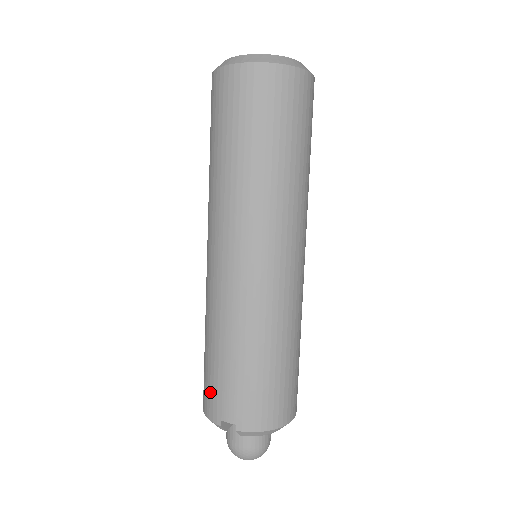
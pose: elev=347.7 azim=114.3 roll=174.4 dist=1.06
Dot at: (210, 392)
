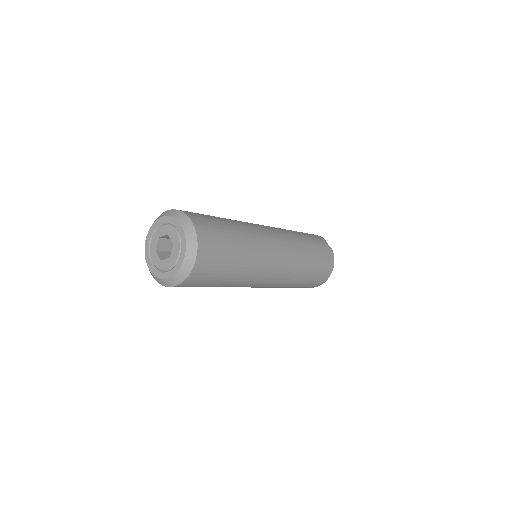
Dot at: occluded
